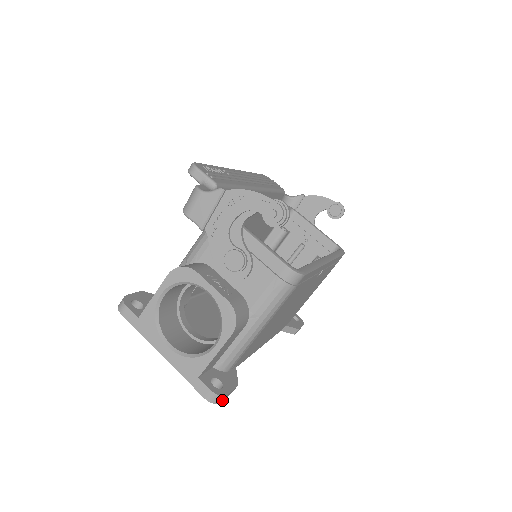
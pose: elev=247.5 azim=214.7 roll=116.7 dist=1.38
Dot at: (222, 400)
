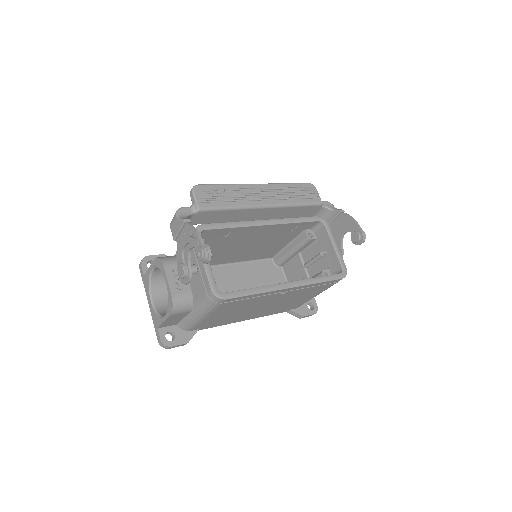
Dot at: (169, 348)
